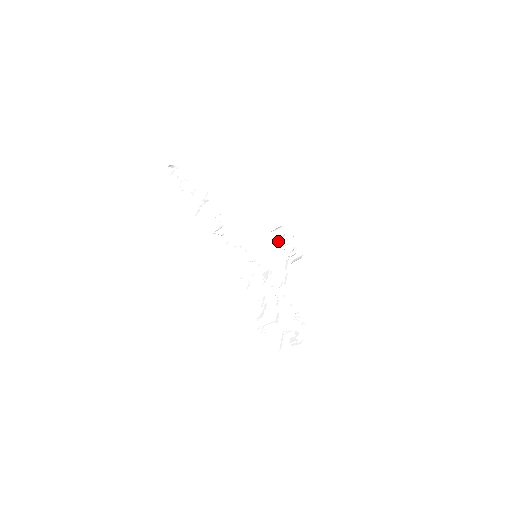
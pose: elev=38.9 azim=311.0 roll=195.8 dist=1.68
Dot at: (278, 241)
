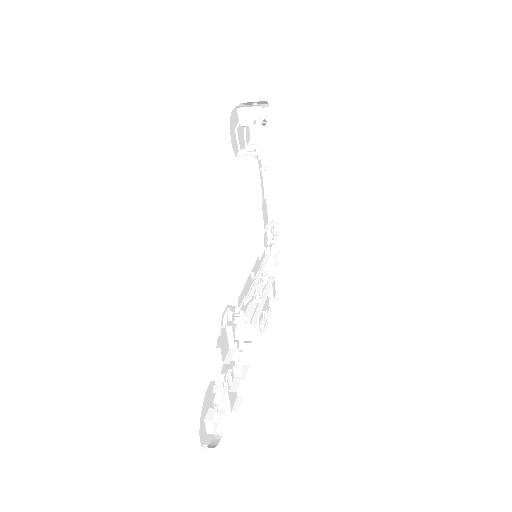
Dot at: (238, 126)
